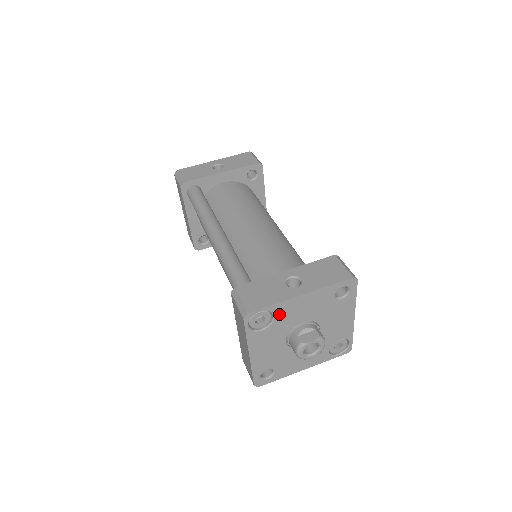
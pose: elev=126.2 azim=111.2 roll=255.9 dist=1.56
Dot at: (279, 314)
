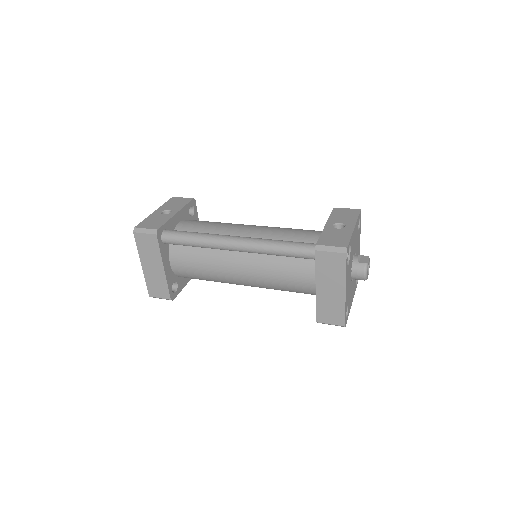
Dot at: (351, 247)
